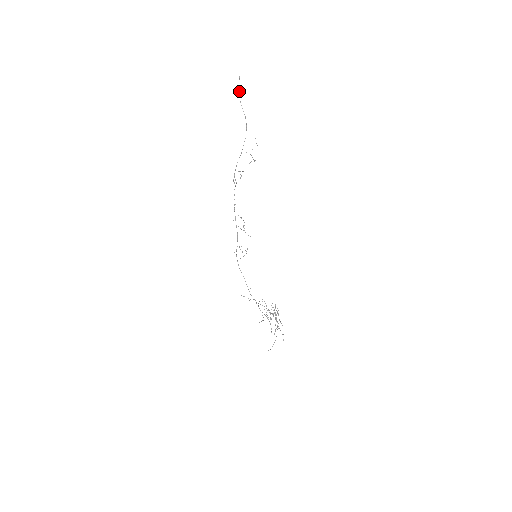
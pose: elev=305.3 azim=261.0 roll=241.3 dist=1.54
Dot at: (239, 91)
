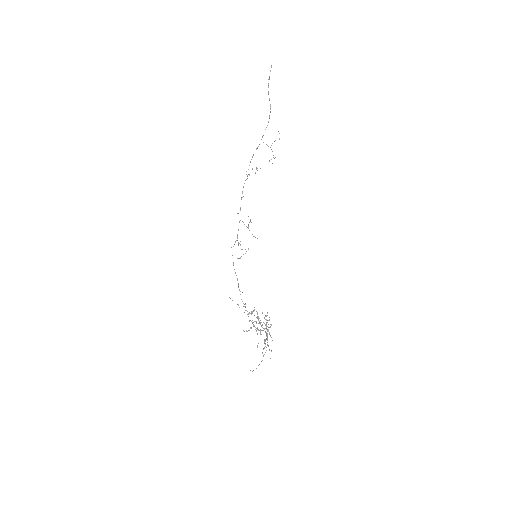
Dot at: occluded
